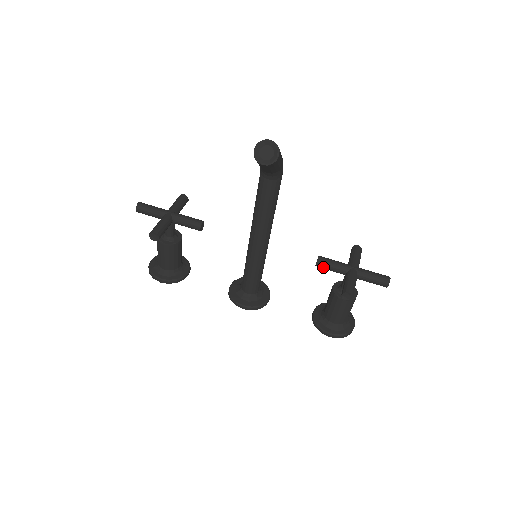
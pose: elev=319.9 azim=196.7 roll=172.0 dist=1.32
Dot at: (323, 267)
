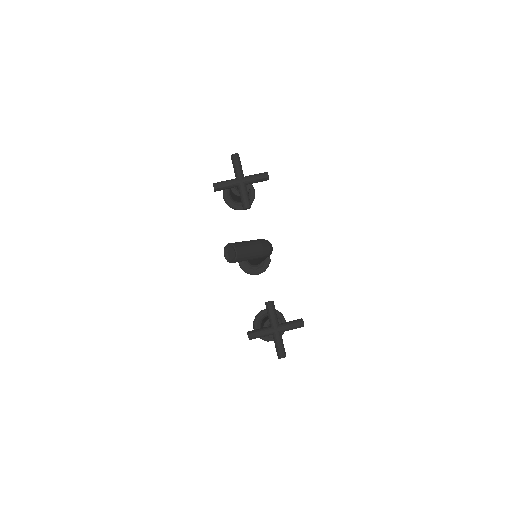
Dot at: (267, 308)
